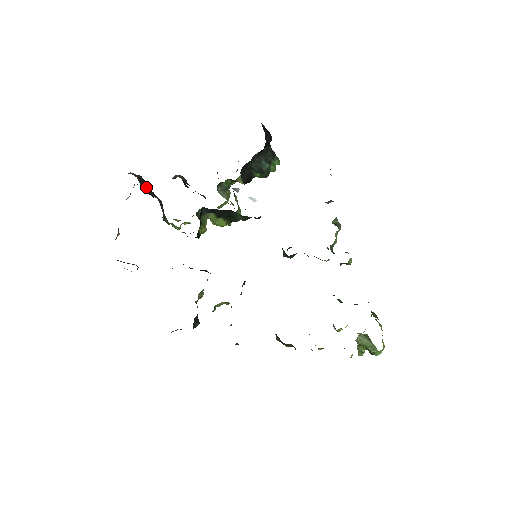
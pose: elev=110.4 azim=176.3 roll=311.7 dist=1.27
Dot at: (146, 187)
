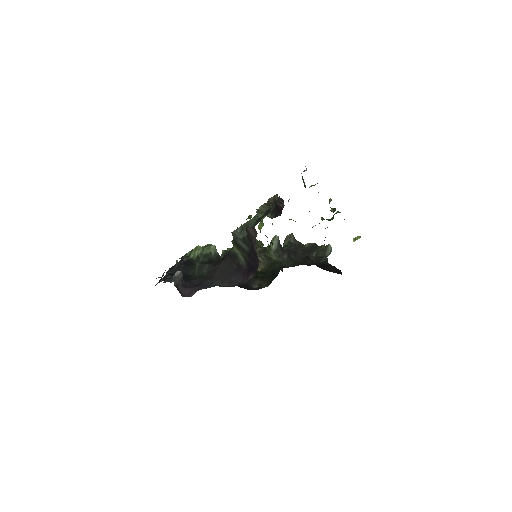
Dot at: (252, 249)
